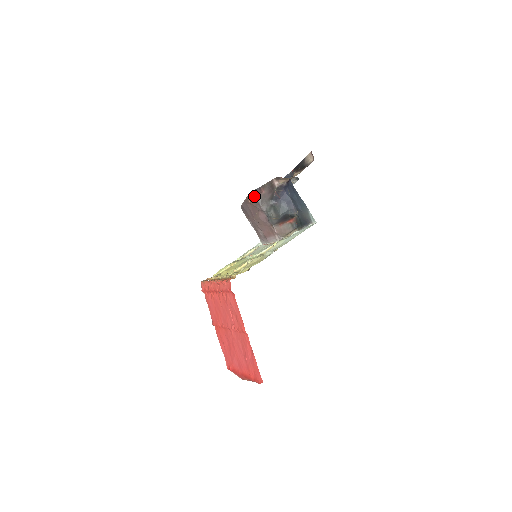
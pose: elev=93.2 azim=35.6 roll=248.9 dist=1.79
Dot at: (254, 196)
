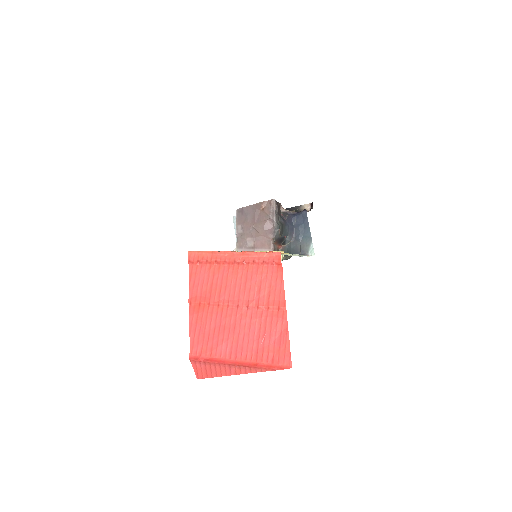
Dot at: (274, 204)
